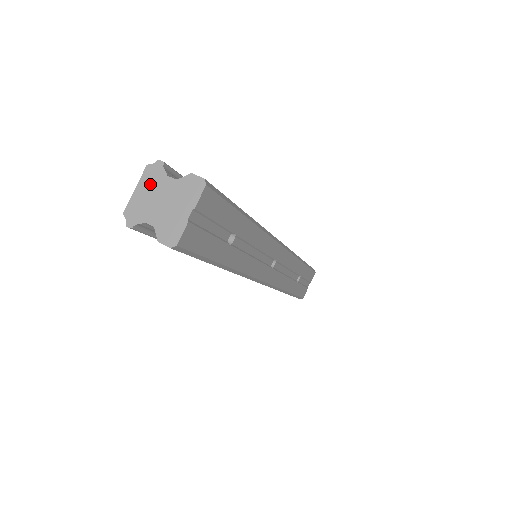
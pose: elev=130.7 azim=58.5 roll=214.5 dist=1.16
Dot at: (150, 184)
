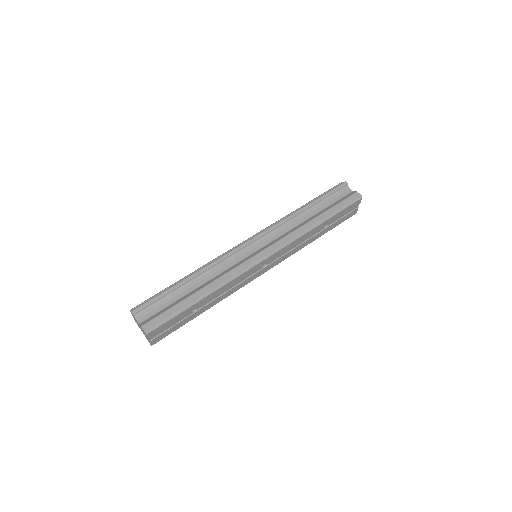
Dot at: (134, 318)
